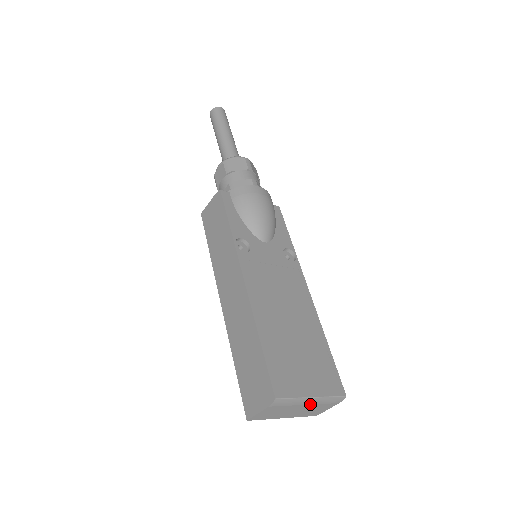
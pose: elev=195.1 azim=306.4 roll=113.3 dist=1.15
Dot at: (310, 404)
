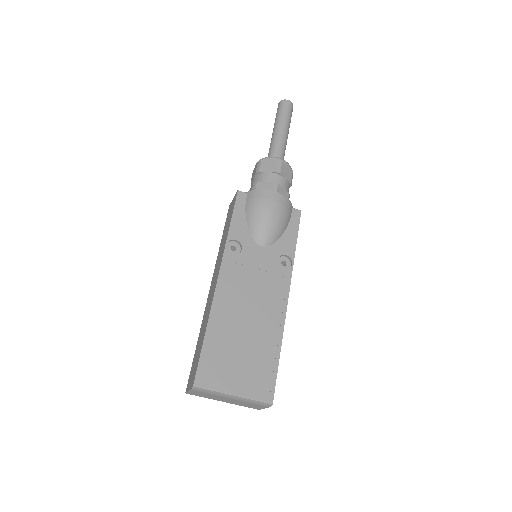
Dot at: (235, 399)
